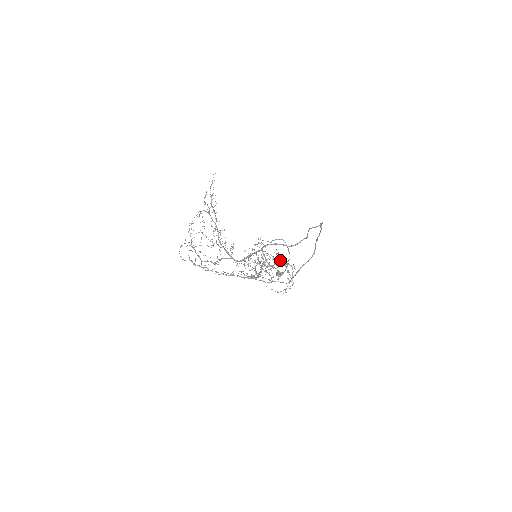
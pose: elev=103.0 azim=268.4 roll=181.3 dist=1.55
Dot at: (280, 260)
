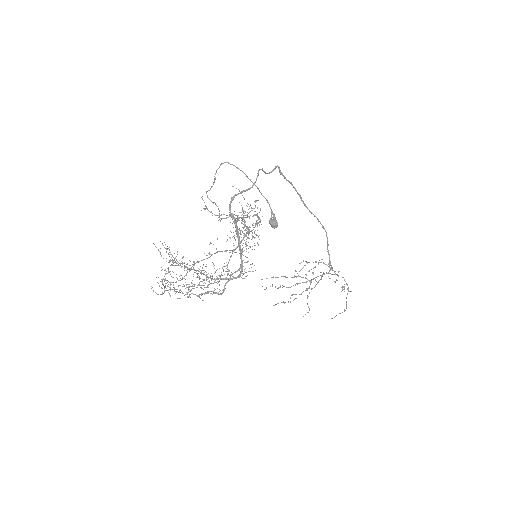
Dot at: occluded
